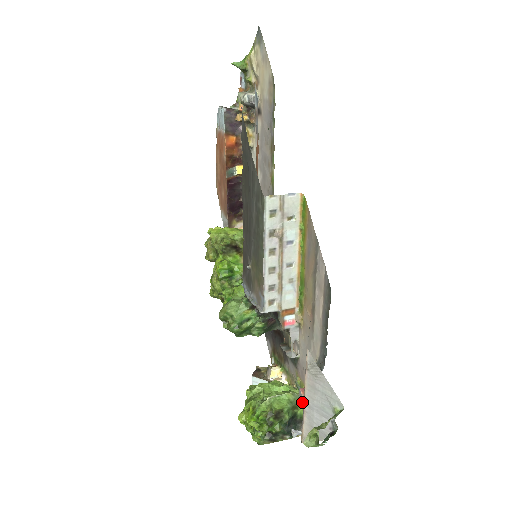
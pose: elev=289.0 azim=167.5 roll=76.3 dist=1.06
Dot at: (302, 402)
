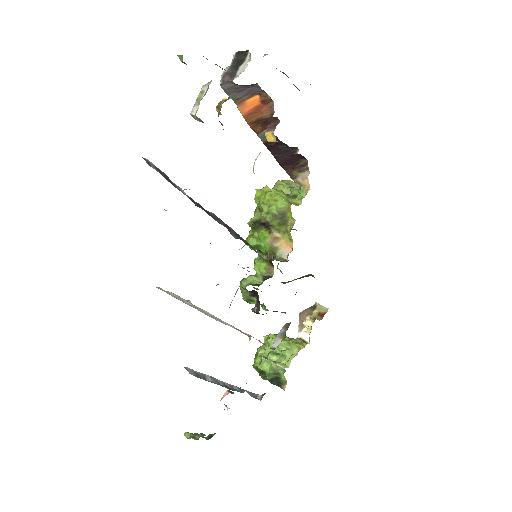
Dot at: occluded
